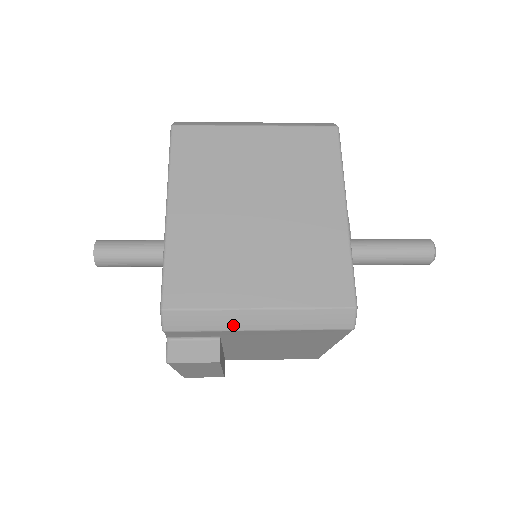
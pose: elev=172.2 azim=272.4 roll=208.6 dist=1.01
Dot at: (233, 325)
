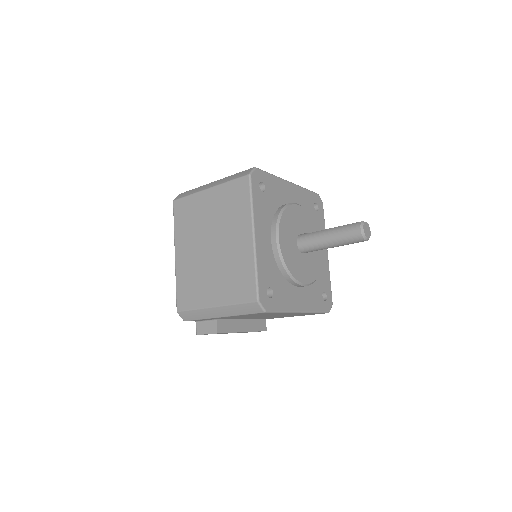
Dot at: (208, 316)
